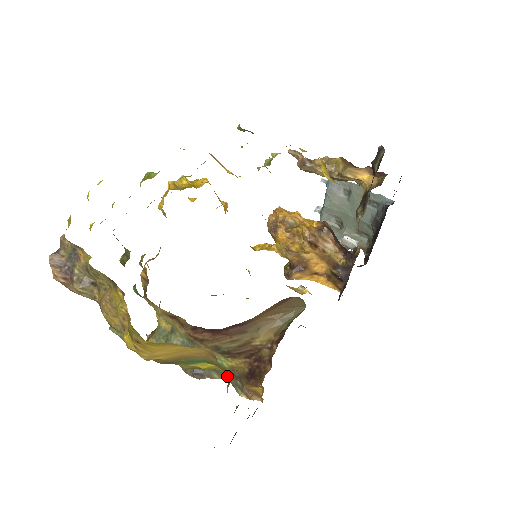
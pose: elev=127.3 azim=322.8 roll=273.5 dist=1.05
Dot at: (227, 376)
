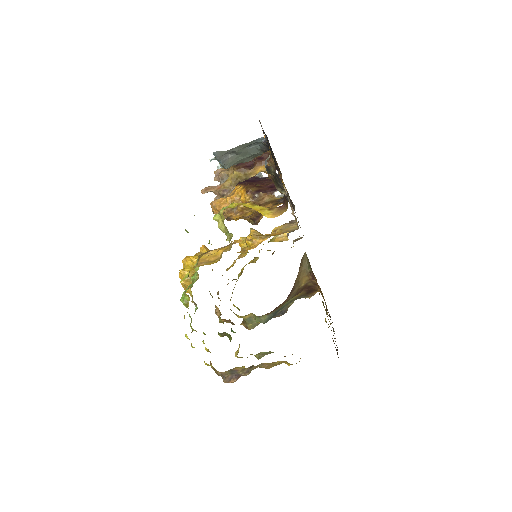
Dot at: (296, 299)
